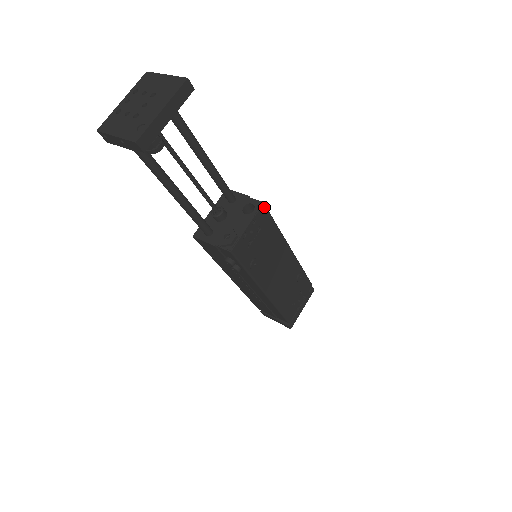
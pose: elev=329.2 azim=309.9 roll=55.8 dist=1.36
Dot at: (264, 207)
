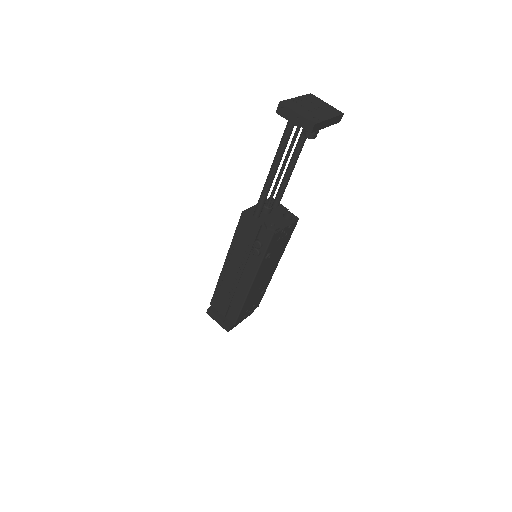
Dot at: occluded
